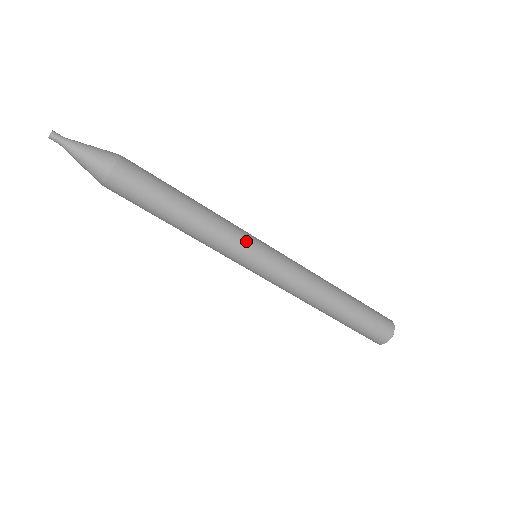
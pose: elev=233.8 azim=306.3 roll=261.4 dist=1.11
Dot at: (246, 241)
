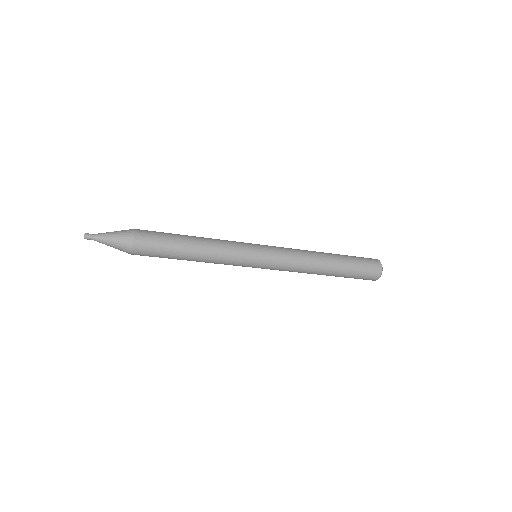
Dot at: (244, 250)
